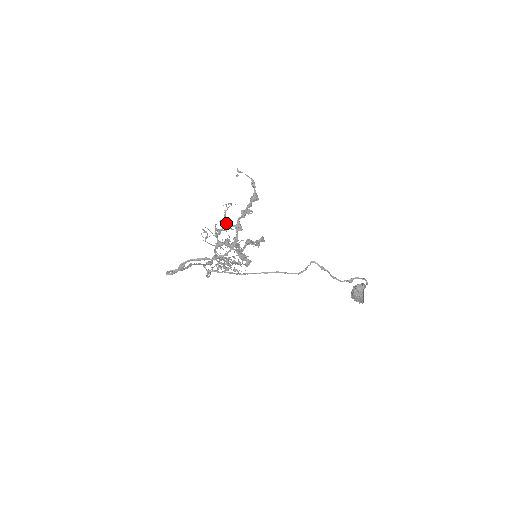
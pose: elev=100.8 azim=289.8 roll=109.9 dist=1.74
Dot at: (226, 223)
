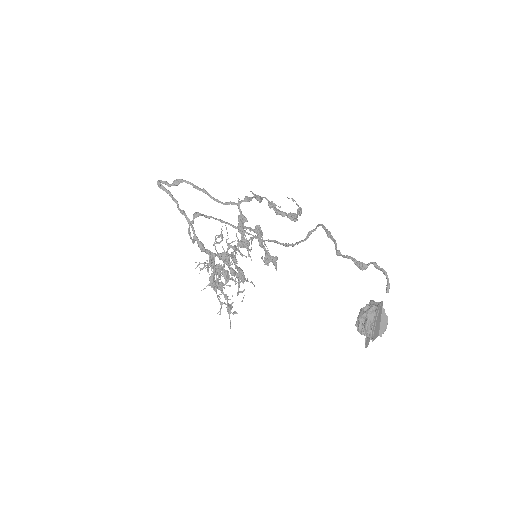
Dot at: (248, 240)
